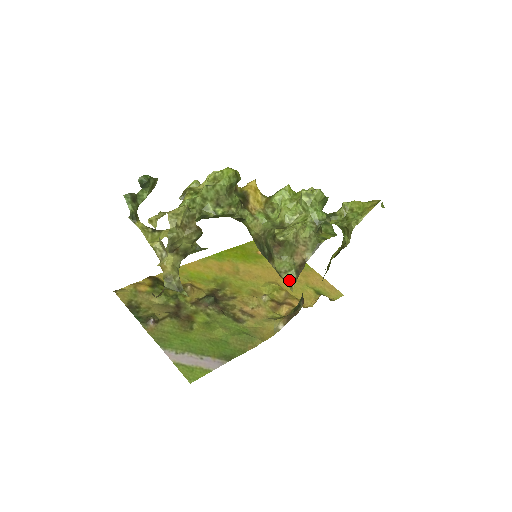
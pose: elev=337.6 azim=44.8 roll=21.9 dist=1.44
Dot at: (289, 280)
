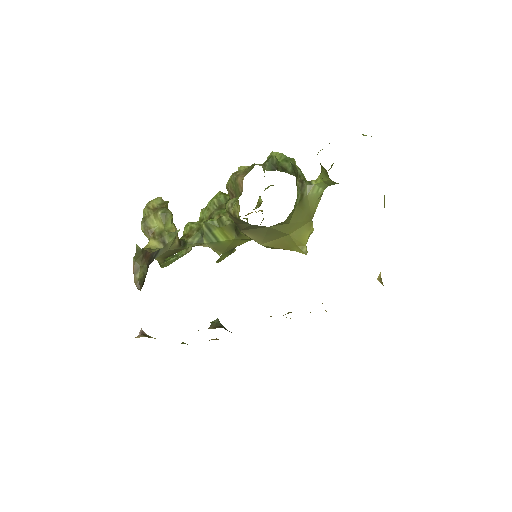
Dot at: (236, 210)
